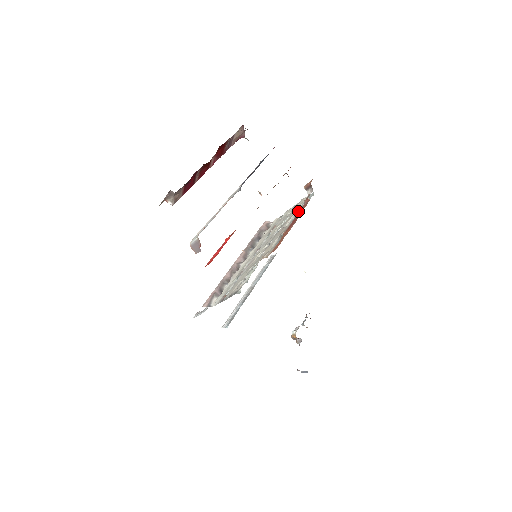
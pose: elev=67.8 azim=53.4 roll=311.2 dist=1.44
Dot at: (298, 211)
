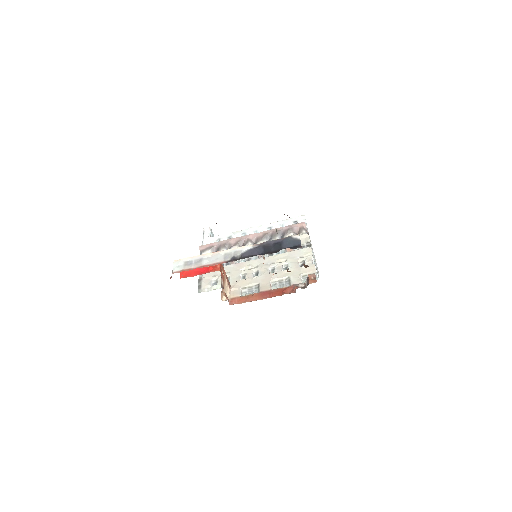
Dot at: (290, 281)
